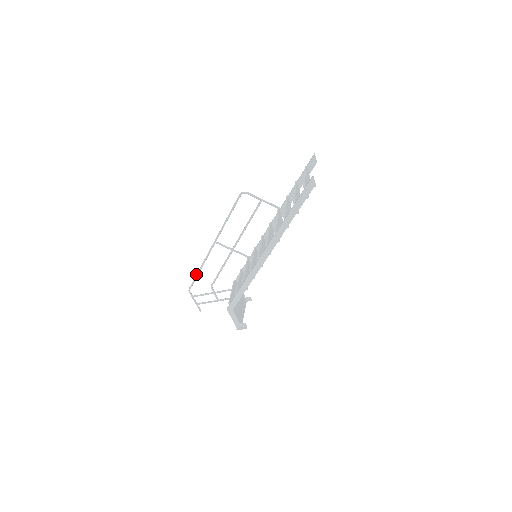
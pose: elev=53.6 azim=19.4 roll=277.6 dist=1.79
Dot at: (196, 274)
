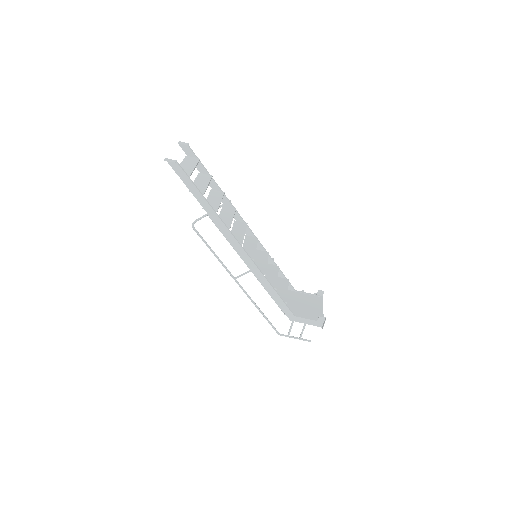
Dot at: (263, 316)
